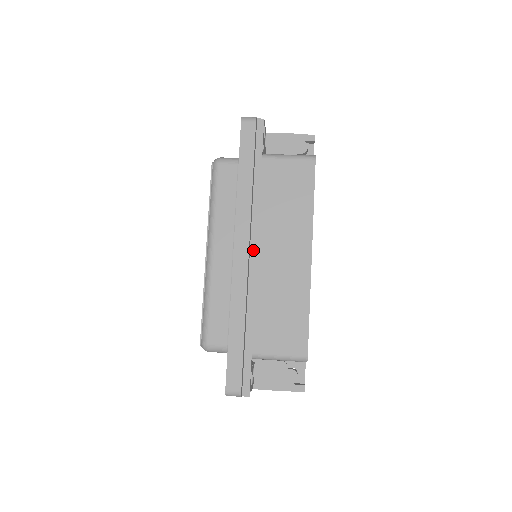
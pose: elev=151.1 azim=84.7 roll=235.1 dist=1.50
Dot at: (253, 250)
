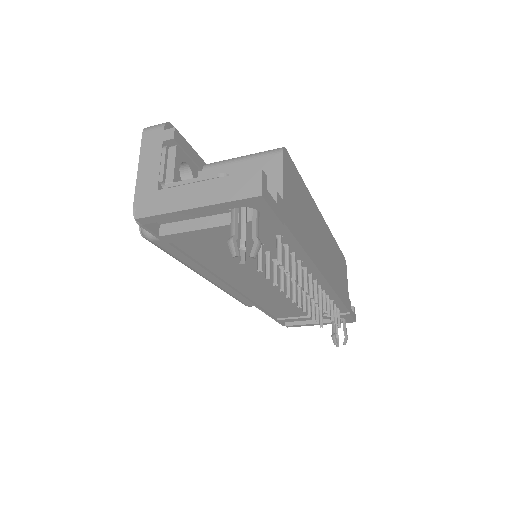
Dot at: occluded
